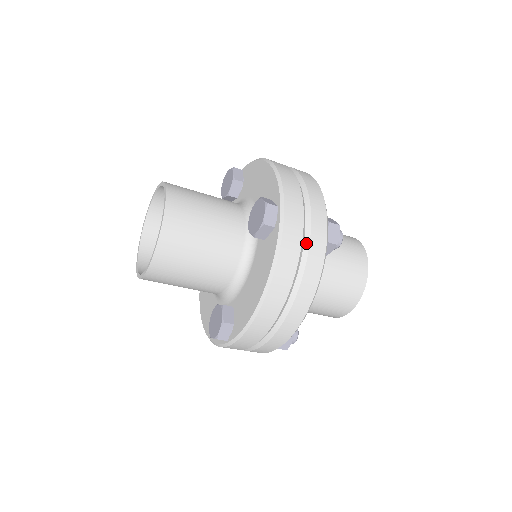
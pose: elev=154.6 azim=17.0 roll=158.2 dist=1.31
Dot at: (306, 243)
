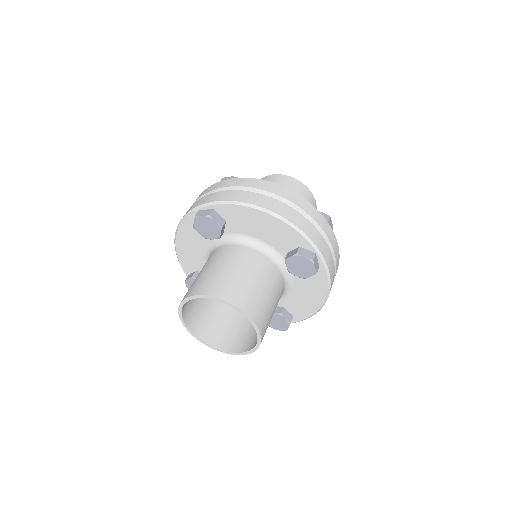
Dot at: (332, 254)
